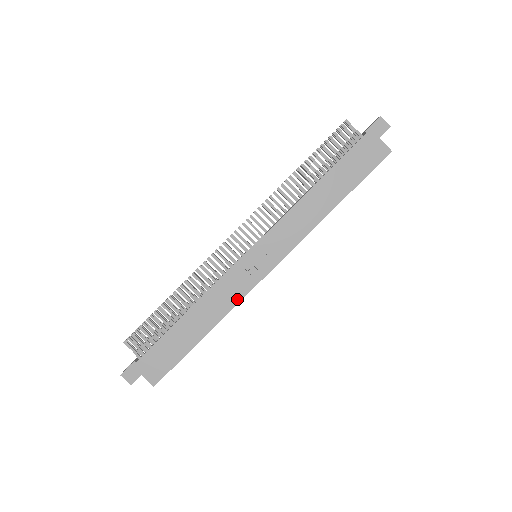
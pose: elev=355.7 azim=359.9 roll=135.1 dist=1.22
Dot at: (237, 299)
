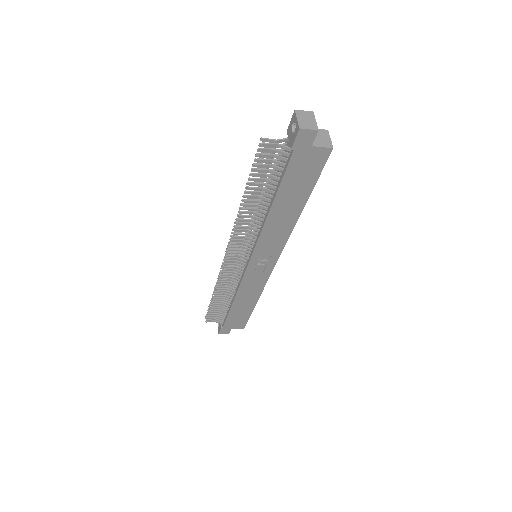
Dot at: (262, 285)
